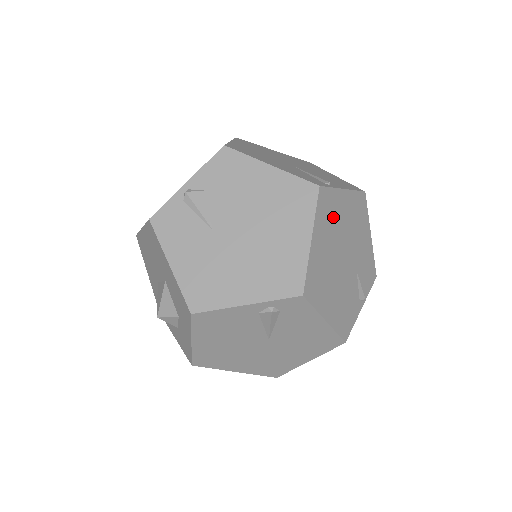
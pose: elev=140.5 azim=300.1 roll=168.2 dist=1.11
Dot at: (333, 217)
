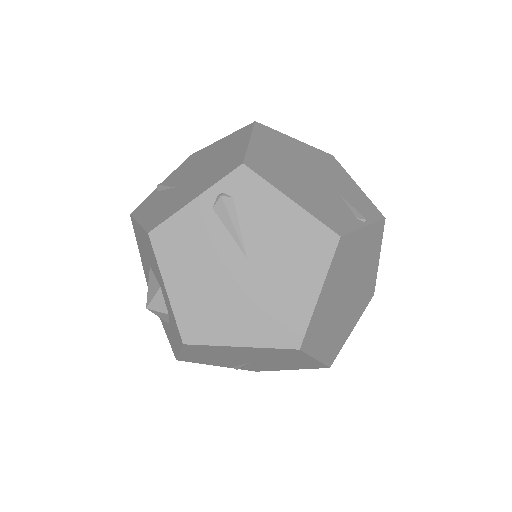
Dot at: (282, 145)
